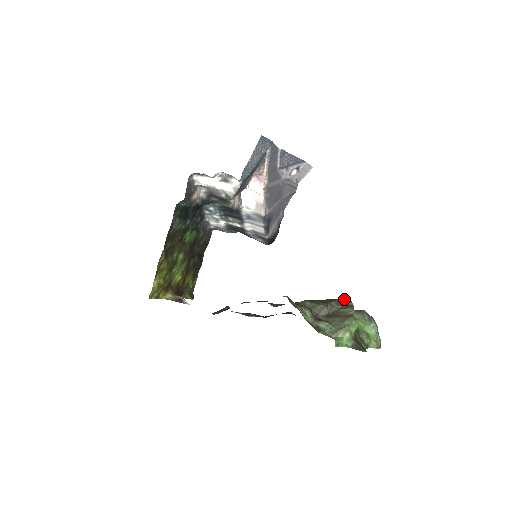
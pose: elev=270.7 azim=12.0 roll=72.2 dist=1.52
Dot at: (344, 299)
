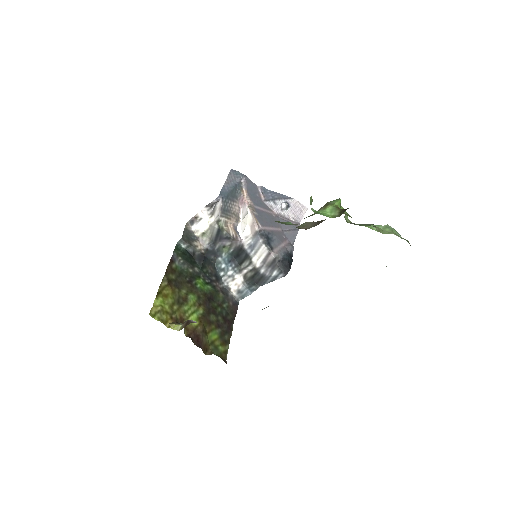
Dot at: occluded
